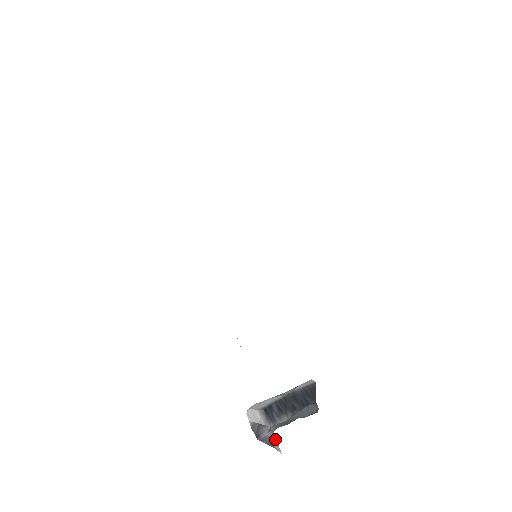
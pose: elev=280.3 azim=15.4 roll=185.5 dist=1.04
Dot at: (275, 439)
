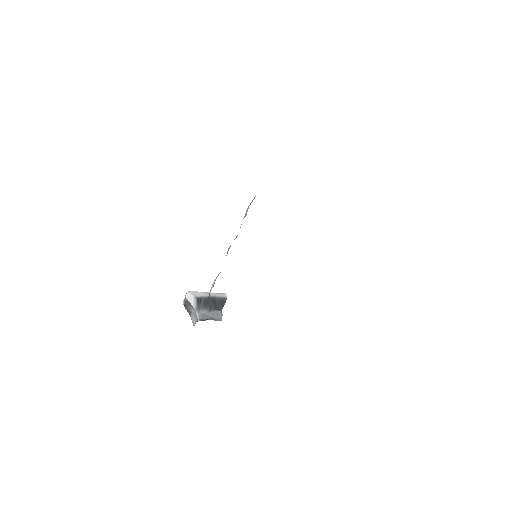
Dot at: (196, 320)
